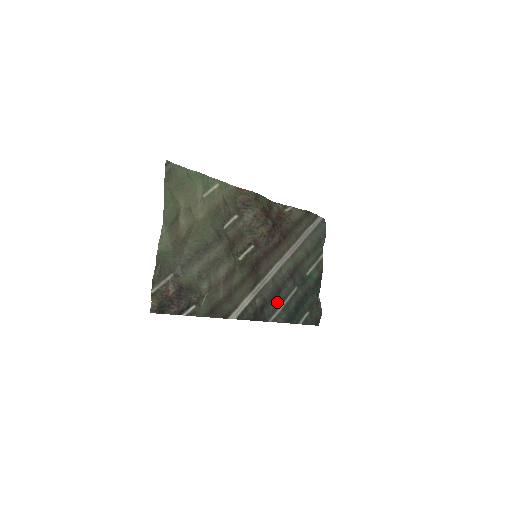
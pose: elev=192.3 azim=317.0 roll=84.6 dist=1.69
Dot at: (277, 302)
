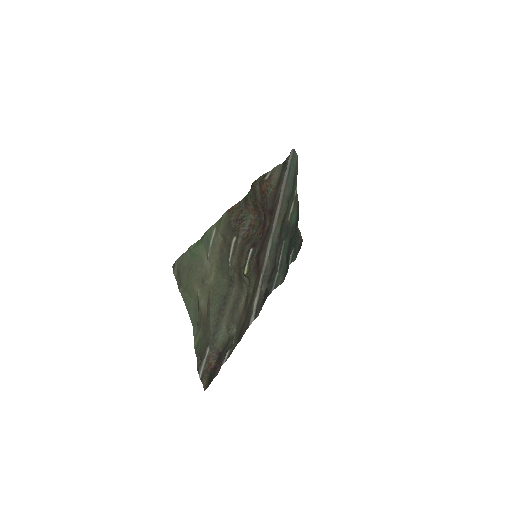
Dot at: (275, 272)
